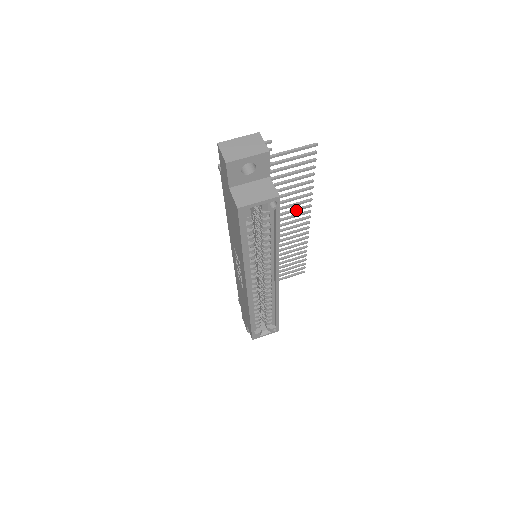
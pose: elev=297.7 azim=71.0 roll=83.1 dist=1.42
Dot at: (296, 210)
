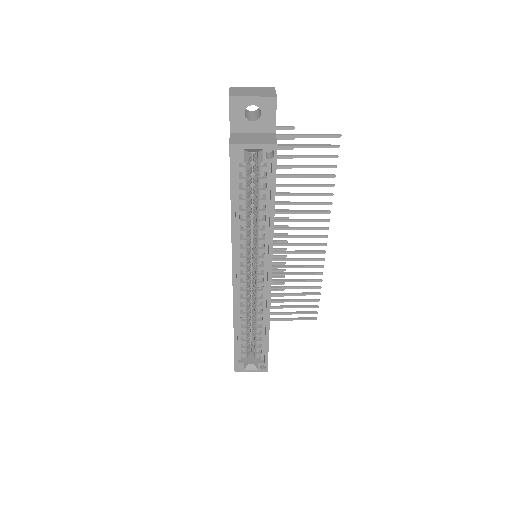
Dot at: (312, 220)
